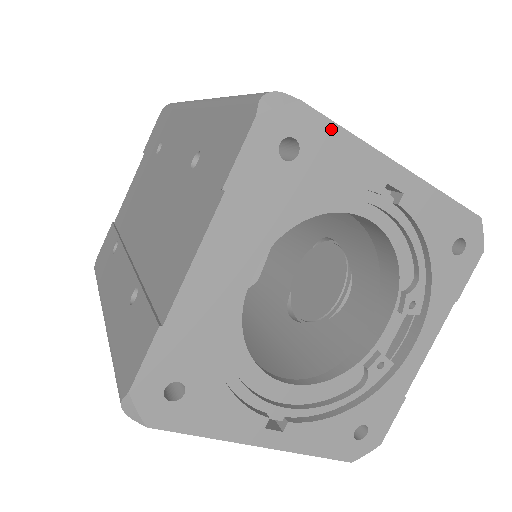
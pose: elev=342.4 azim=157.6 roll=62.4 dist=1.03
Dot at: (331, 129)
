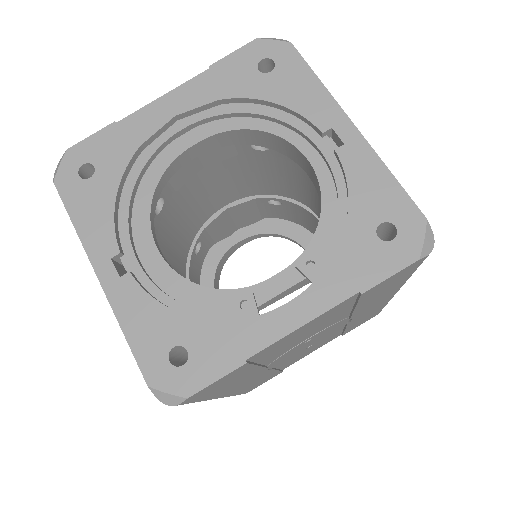
Dot at: (304, 68)
